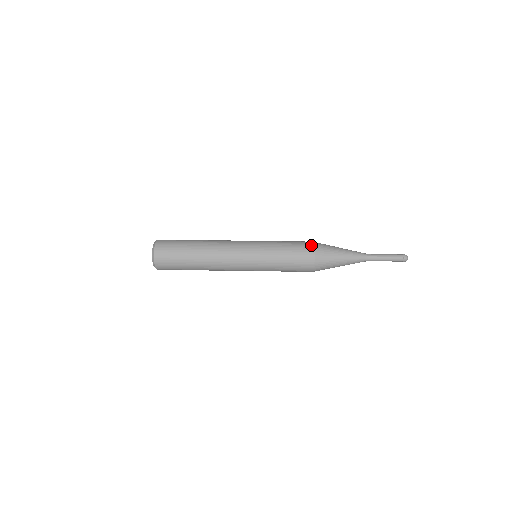
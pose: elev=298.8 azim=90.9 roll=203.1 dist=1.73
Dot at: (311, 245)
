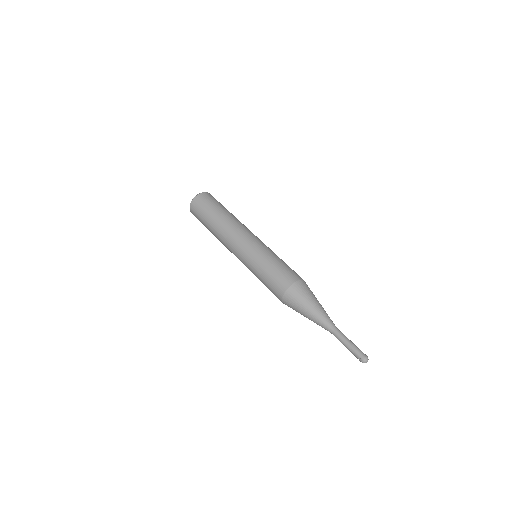
Dot at: (295, 278)
